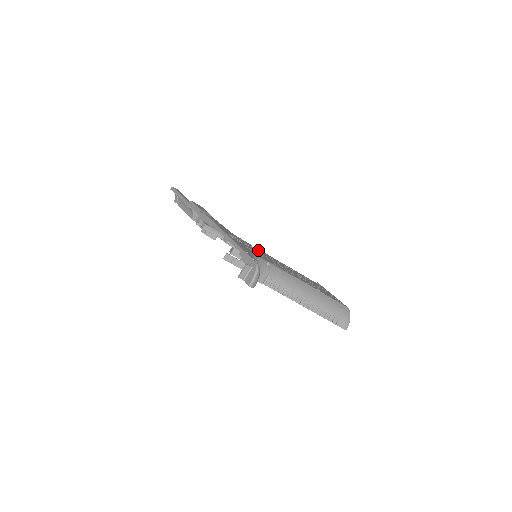
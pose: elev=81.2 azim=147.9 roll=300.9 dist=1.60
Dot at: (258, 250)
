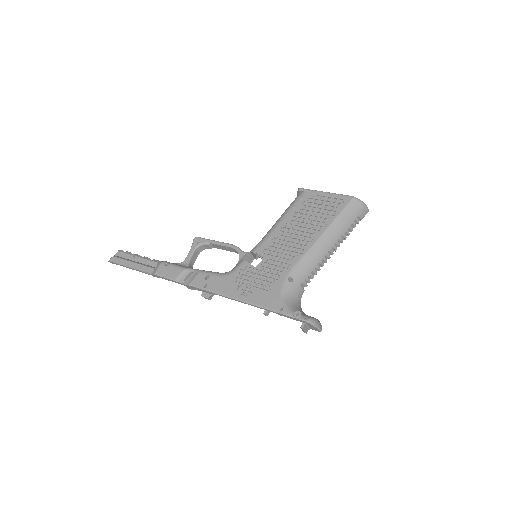
Dot at: (252, 253)
